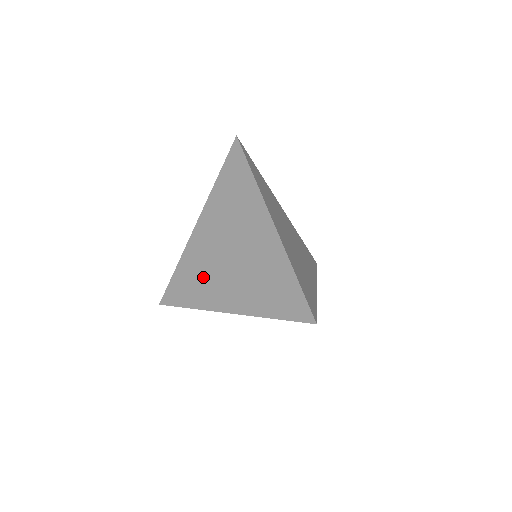
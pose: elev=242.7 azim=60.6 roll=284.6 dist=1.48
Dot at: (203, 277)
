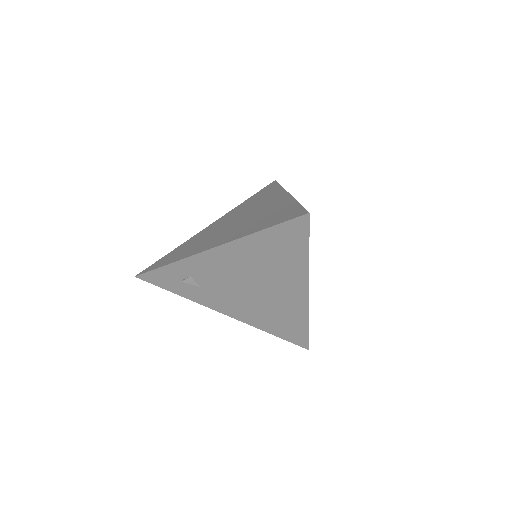
Dot at: (199, 242)
